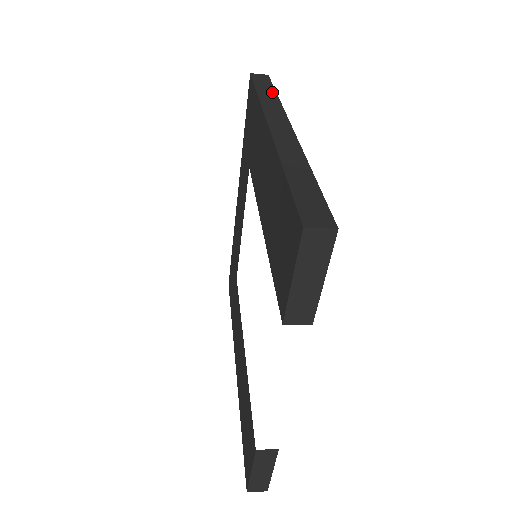
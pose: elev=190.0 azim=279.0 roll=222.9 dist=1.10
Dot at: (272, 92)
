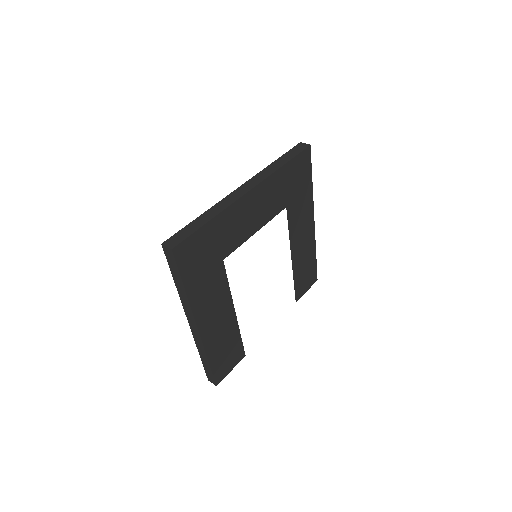
Dot at: (181, 284)
